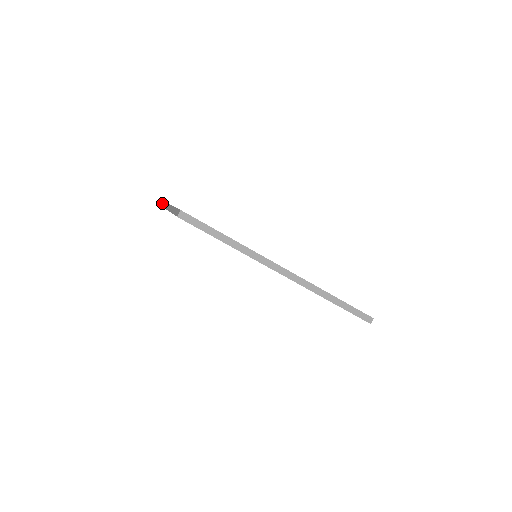
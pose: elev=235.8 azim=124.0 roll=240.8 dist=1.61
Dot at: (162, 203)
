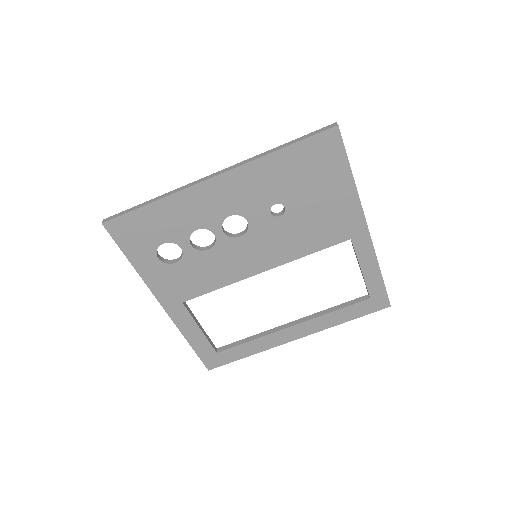
Dot at: (197, 354)
